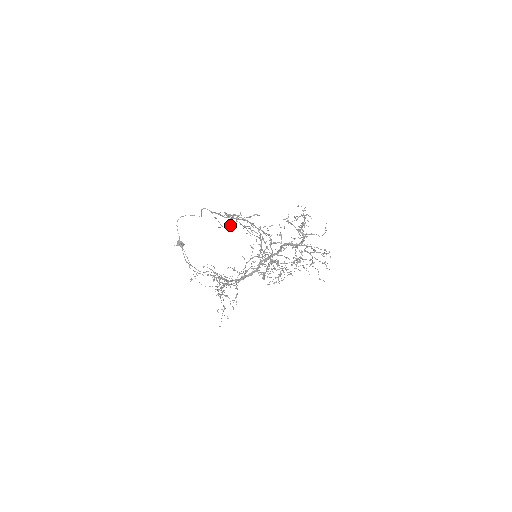
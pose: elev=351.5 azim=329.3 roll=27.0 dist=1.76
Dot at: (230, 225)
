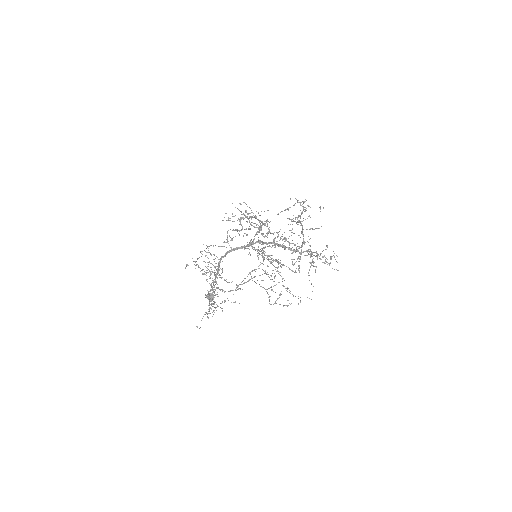
Dot at: occluded
